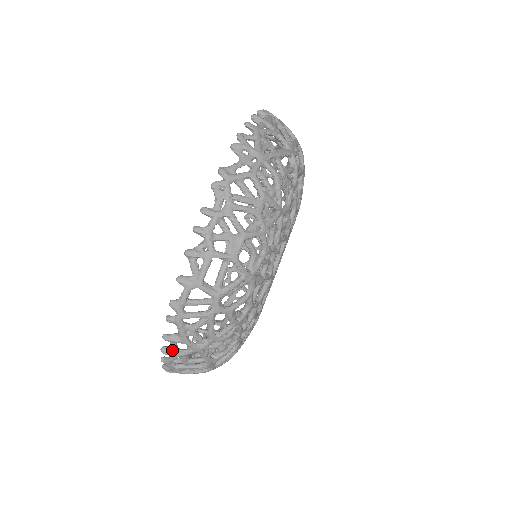
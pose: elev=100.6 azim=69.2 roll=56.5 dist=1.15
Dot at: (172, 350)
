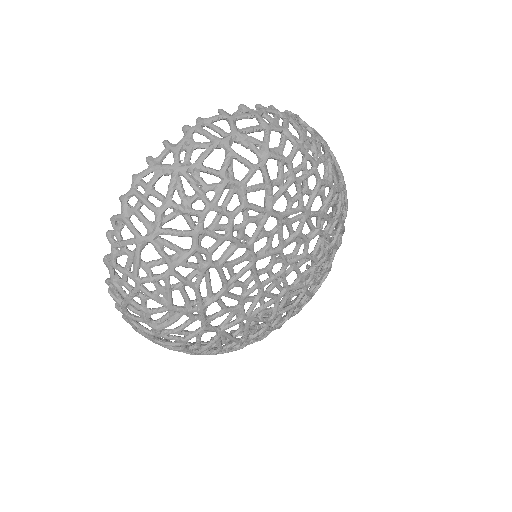
Dot at: (157, 159)
